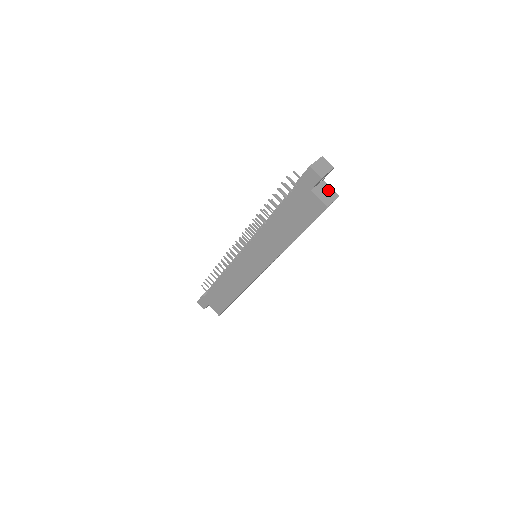
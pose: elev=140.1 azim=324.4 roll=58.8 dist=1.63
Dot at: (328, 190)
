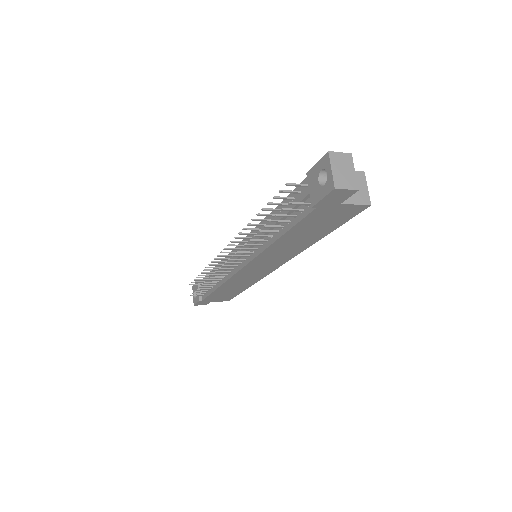
Dot at: occluded
